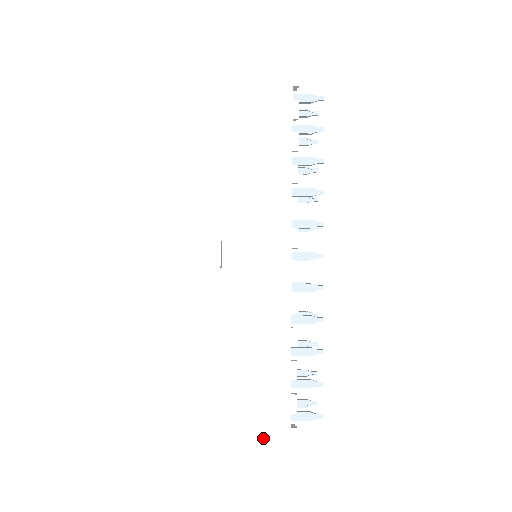
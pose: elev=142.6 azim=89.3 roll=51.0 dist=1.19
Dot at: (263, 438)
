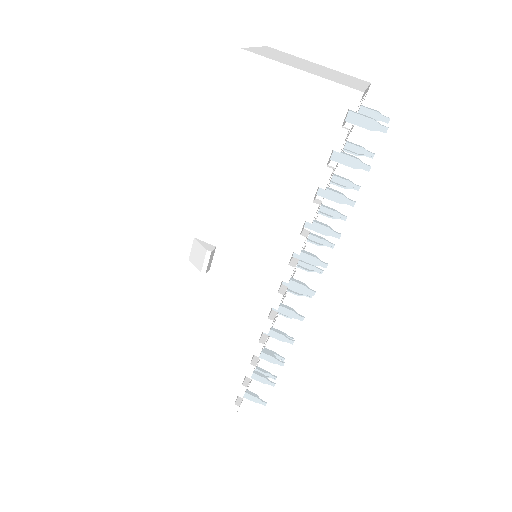
Dot at: (211, 400)
